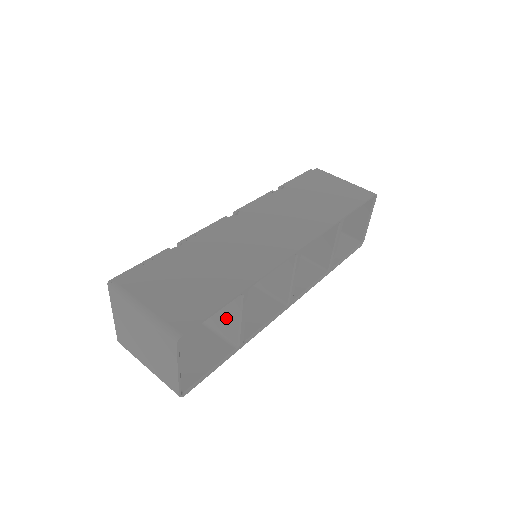
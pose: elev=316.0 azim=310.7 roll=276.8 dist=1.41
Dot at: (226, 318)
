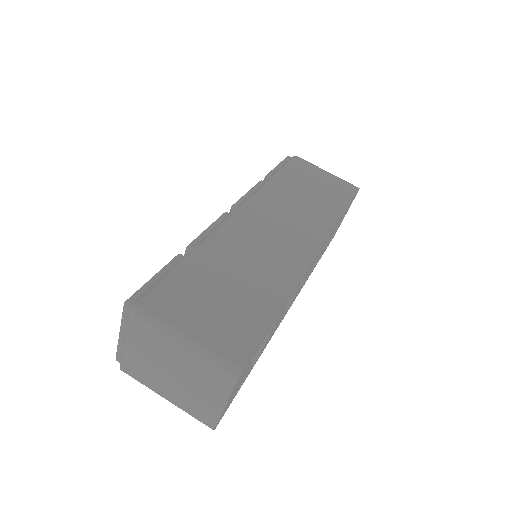
Dot at: occluded
